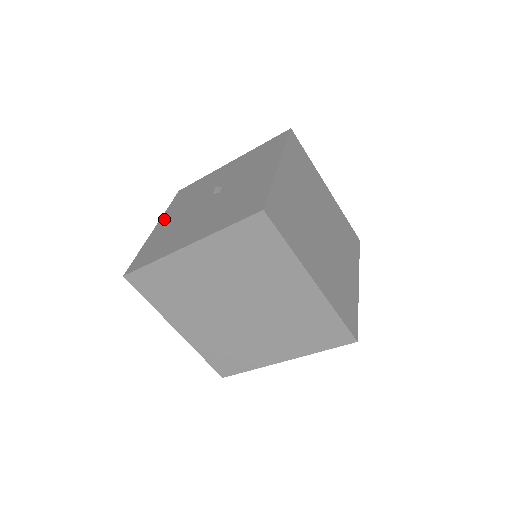
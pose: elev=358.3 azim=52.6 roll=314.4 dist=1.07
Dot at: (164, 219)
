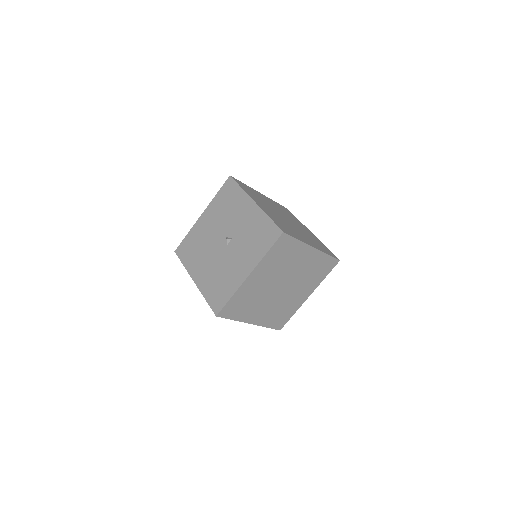
Dot at: (207, 213)
